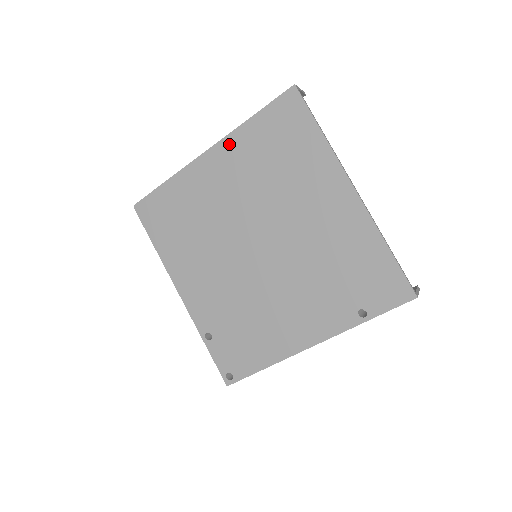
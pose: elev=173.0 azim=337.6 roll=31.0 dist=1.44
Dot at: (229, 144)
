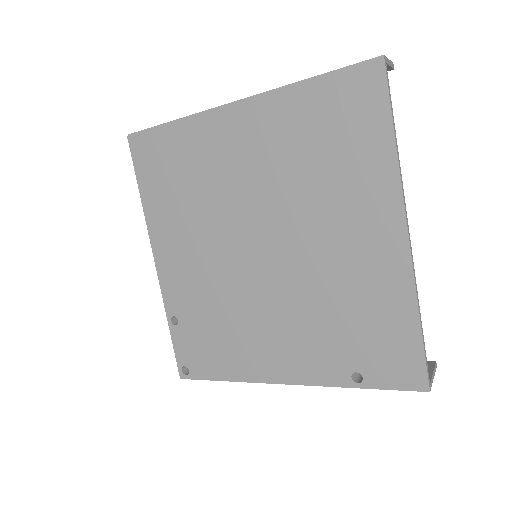
Dot at: (266, 105)
